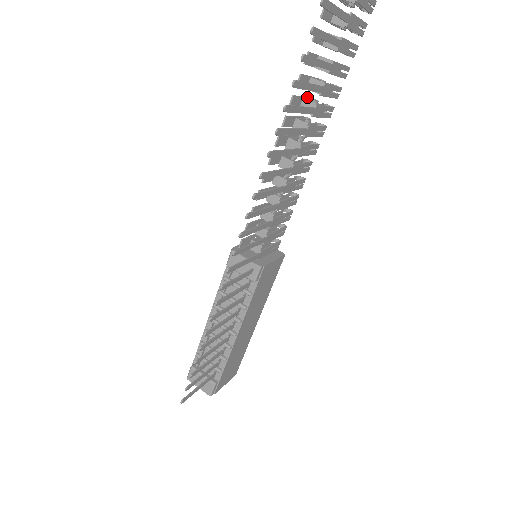
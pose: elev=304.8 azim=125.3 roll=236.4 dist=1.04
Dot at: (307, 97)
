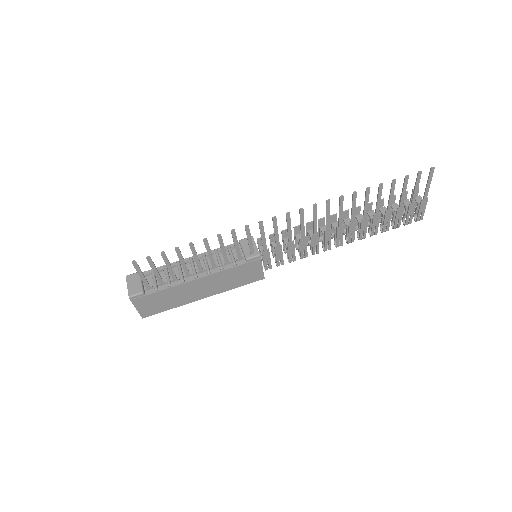
Dot at: occluded
